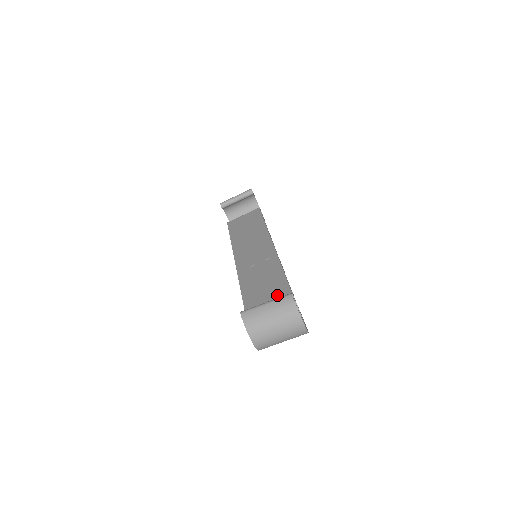
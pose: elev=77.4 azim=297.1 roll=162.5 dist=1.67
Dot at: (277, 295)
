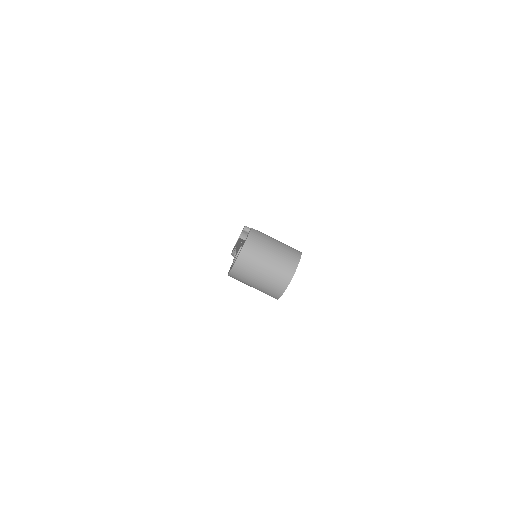
Dot at: occluded
